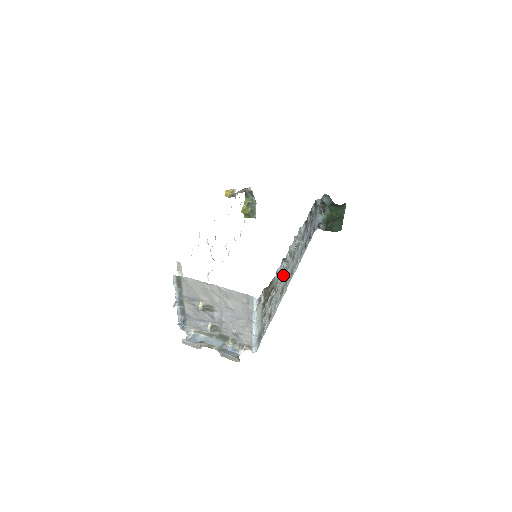
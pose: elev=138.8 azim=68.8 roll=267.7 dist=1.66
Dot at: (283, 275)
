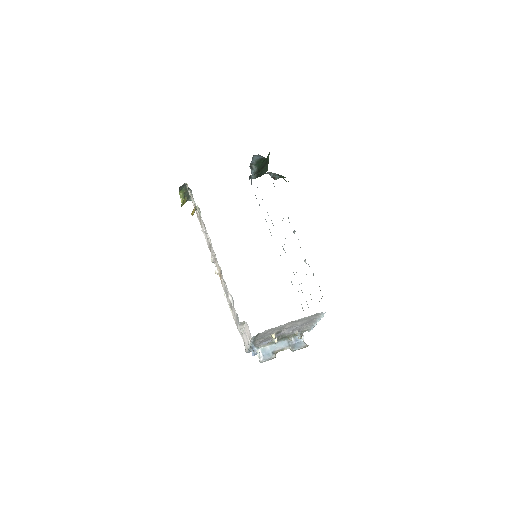
Dot at: occluded
